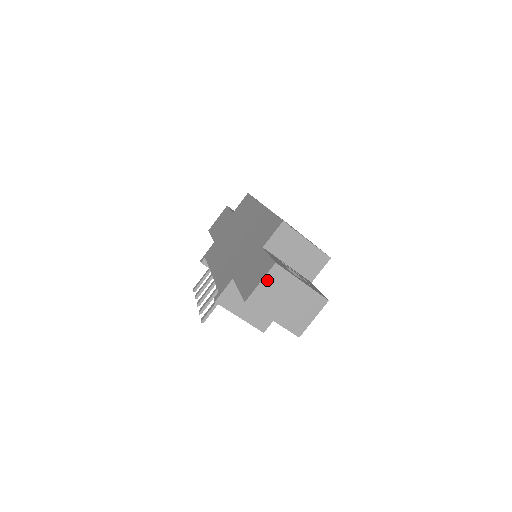
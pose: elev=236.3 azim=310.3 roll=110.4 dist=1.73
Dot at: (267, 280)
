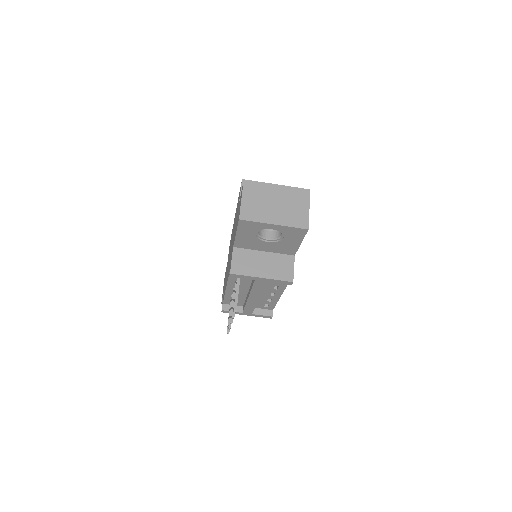
Dot at: (246, 195)
